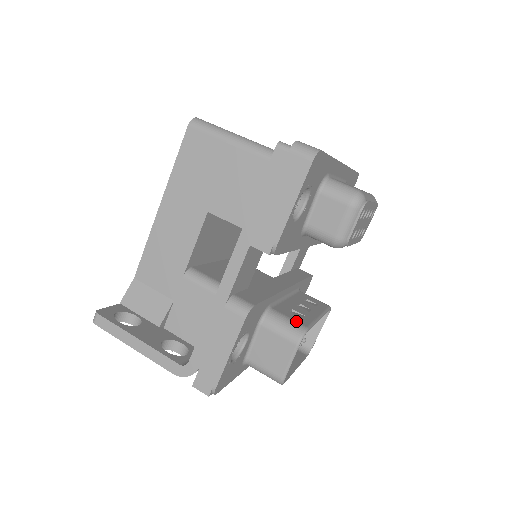
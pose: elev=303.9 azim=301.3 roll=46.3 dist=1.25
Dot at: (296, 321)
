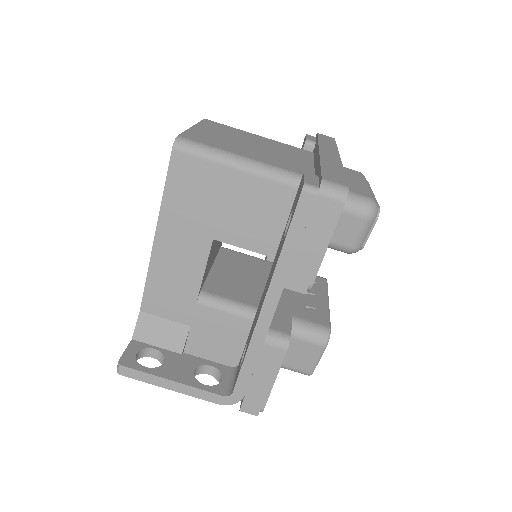
Dot at: (318, 323)
